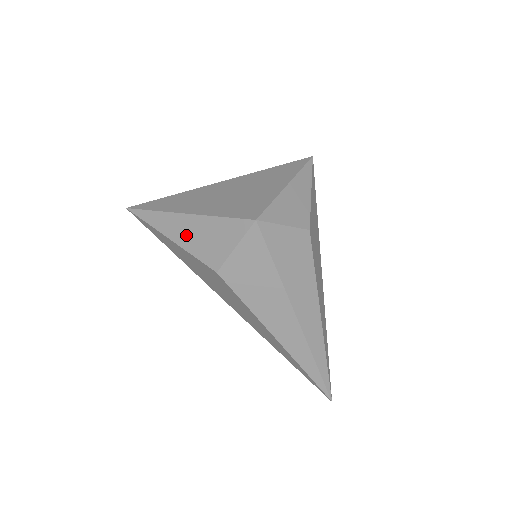
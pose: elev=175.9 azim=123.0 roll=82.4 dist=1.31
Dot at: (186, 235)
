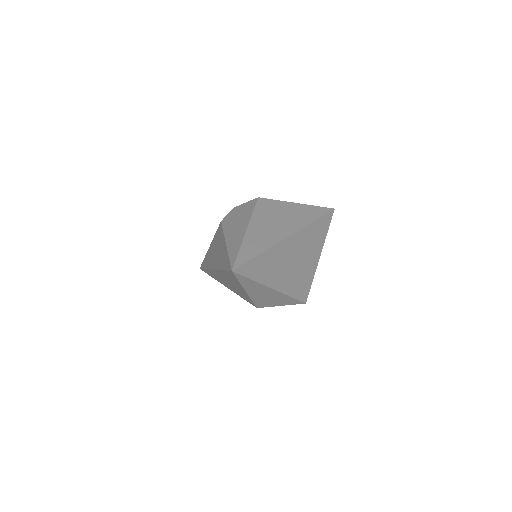
Dot at: (261, 295)
